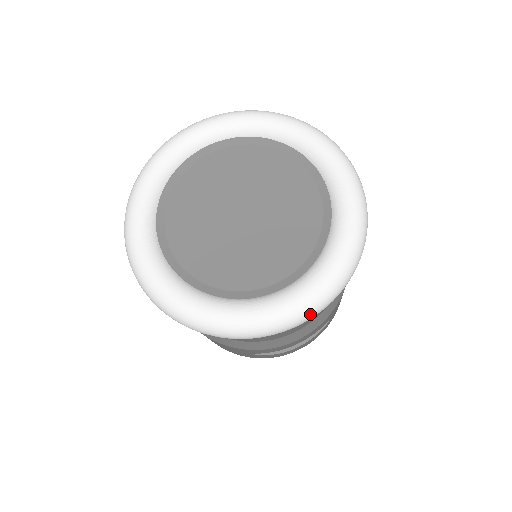
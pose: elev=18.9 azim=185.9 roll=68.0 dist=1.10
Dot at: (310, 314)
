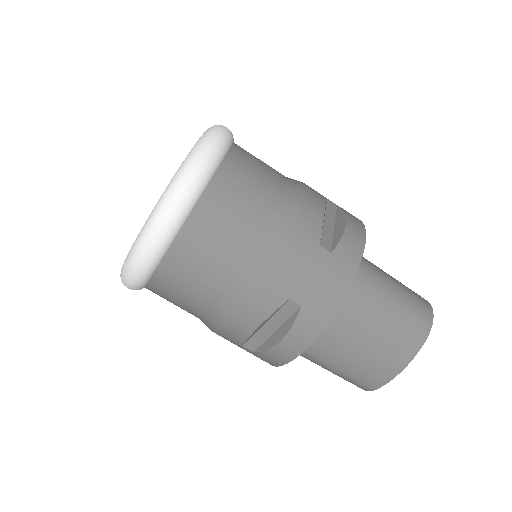
Dot at: (216, 129)
